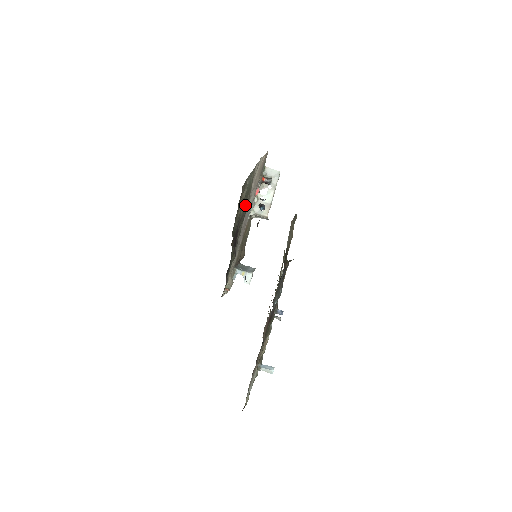
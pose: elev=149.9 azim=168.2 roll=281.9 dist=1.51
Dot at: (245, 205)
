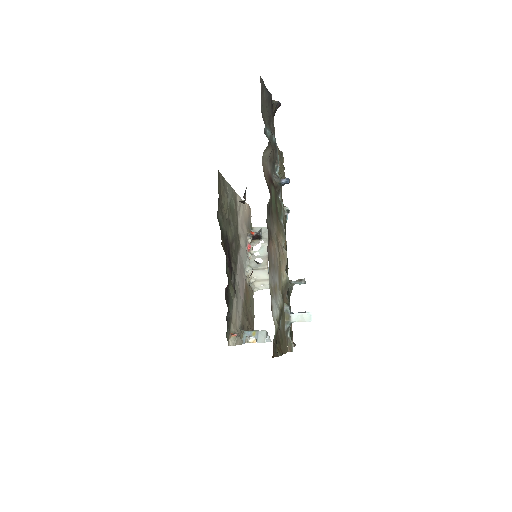
Dot at: (233, 228)
